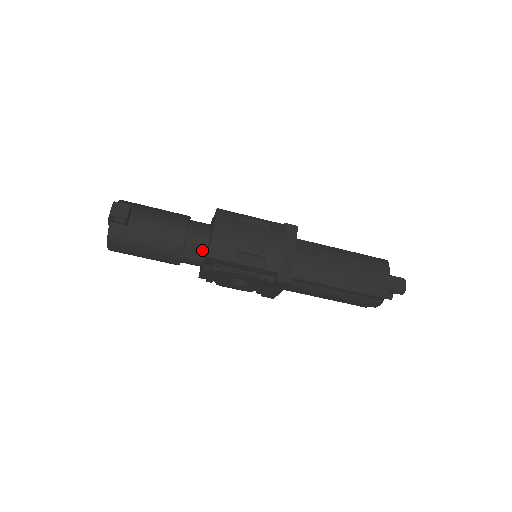
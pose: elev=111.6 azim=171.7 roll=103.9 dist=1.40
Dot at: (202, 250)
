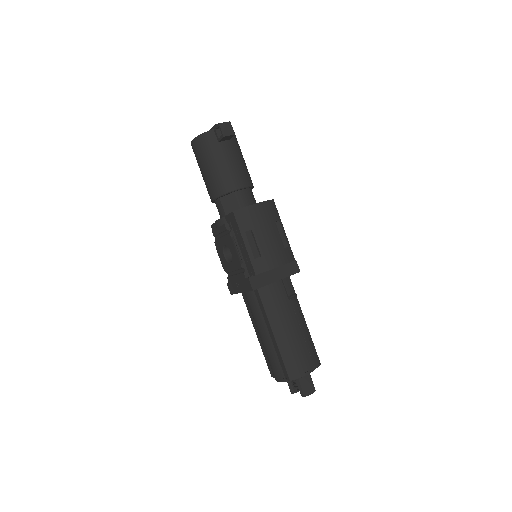
Dot at: (235, 209)
